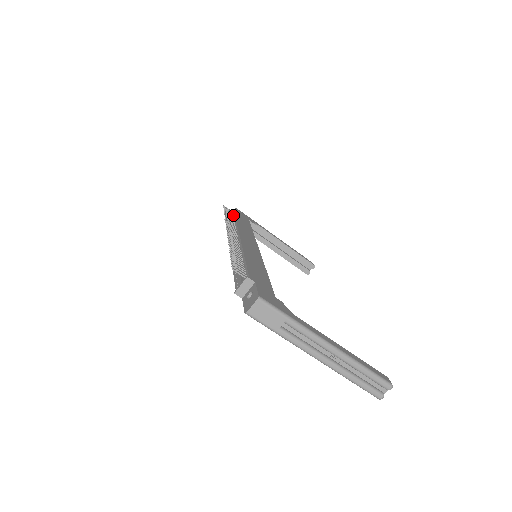
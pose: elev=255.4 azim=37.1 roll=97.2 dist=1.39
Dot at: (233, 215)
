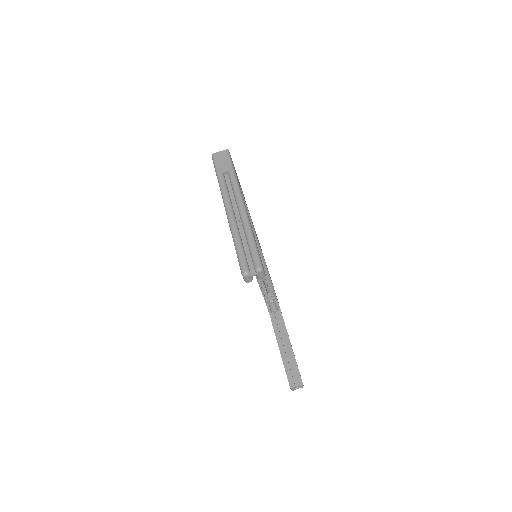
Dot at: occluded
